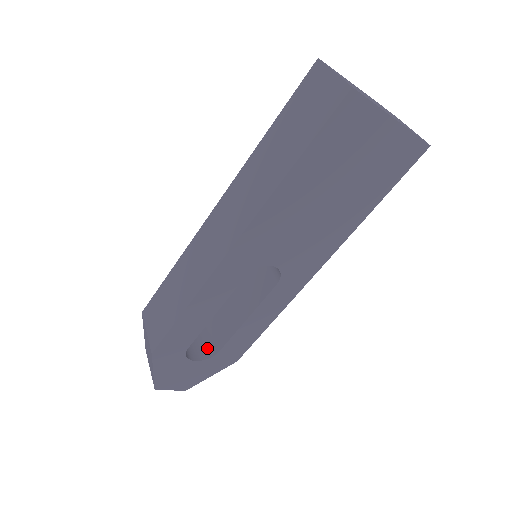
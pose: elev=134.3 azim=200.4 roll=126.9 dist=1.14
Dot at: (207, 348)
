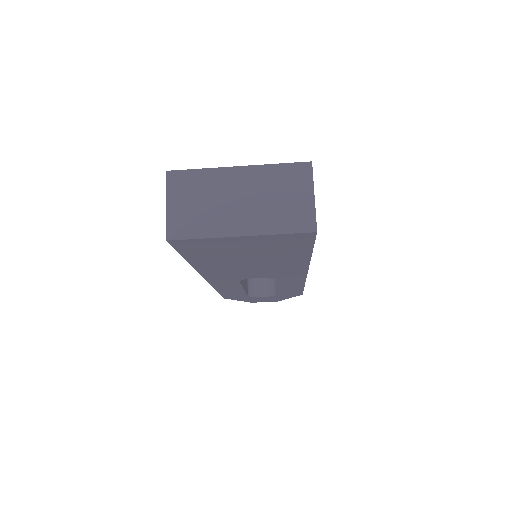
Dot at: (274, 286)
